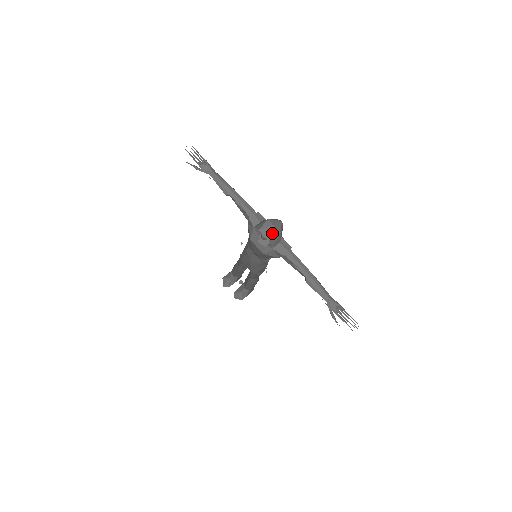
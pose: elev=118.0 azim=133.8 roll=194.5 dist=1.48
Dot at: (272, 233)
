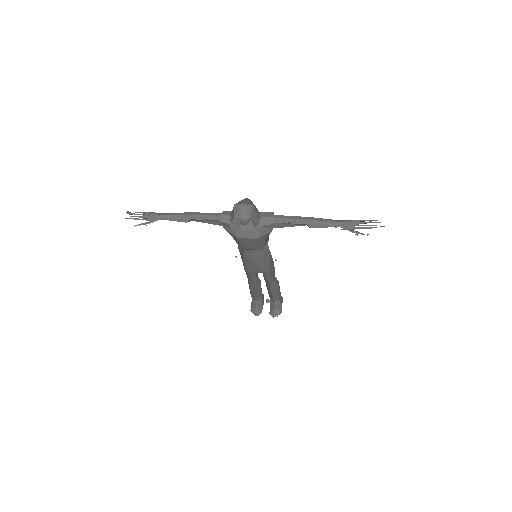
Dot at: (247, 211)
